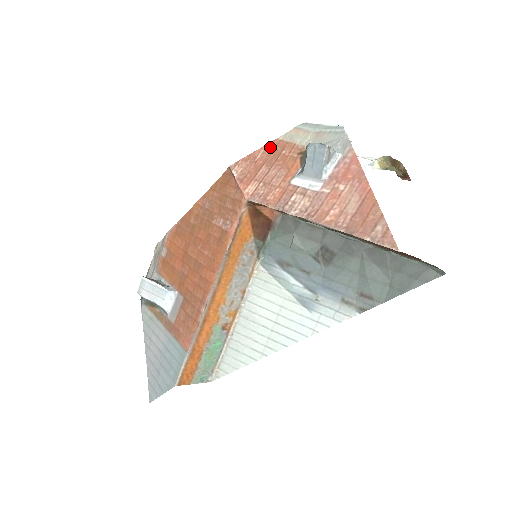
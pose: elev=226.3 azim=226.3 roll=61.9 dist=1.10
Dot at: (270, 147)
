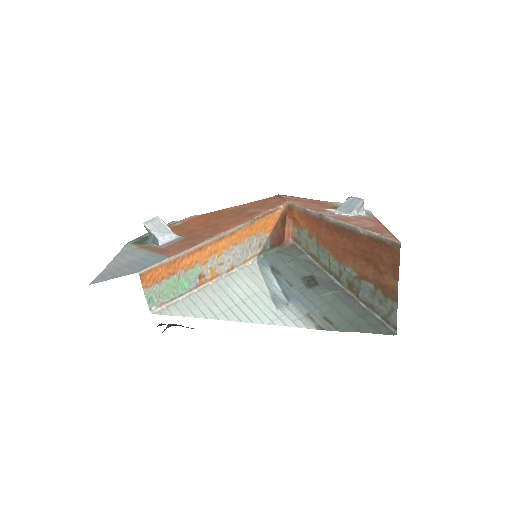
Dot at: (314, 200)
